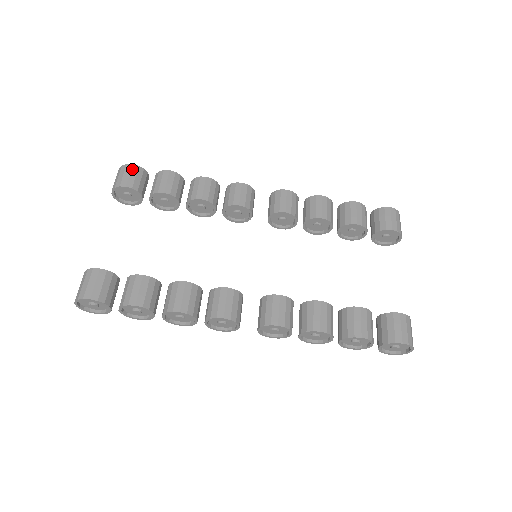
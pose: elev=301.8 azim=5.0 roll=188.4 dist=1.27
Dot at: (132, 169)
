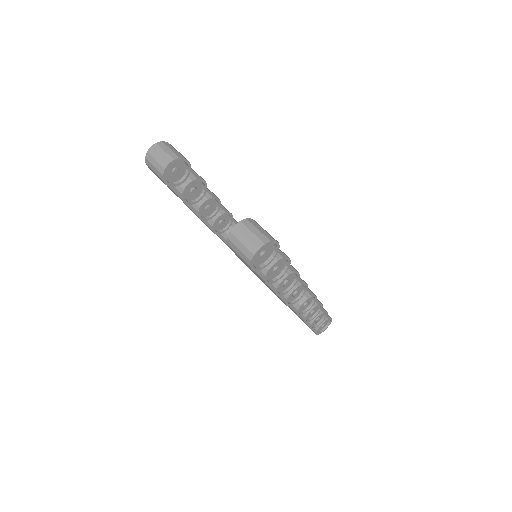
Dot at: occluded
